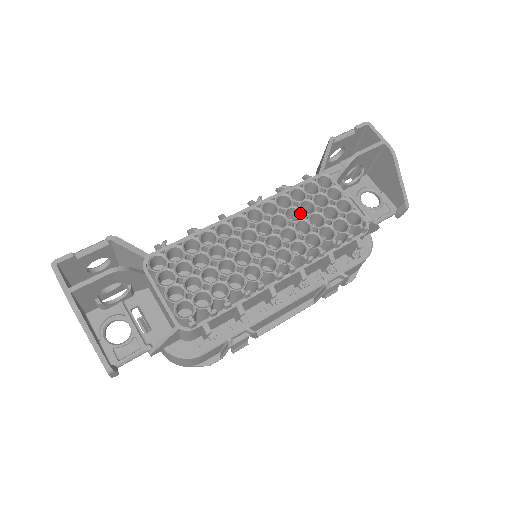
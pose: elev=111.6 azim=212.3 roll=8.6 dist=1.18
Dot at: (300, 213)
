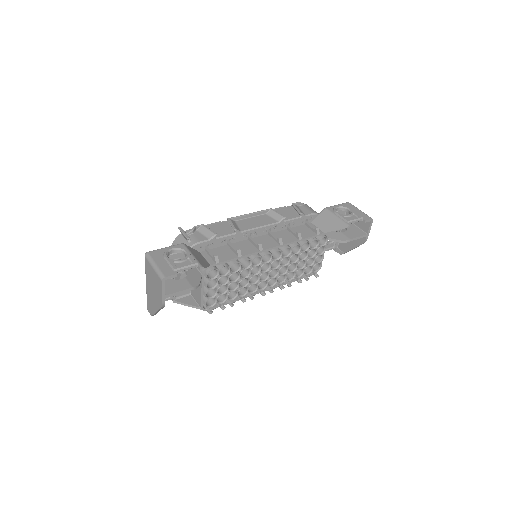
Dot at: (297, 259)
